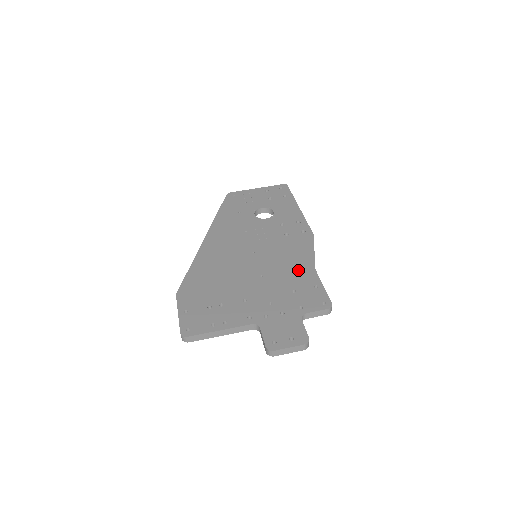
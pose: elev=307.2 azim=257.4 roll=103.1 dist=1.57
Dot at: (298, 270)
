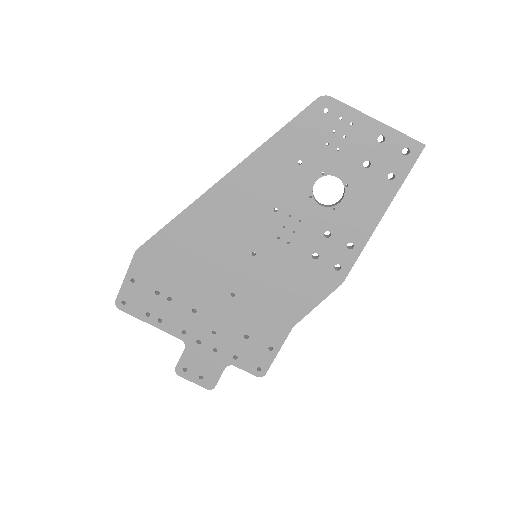
Dot at: (274, 317)
